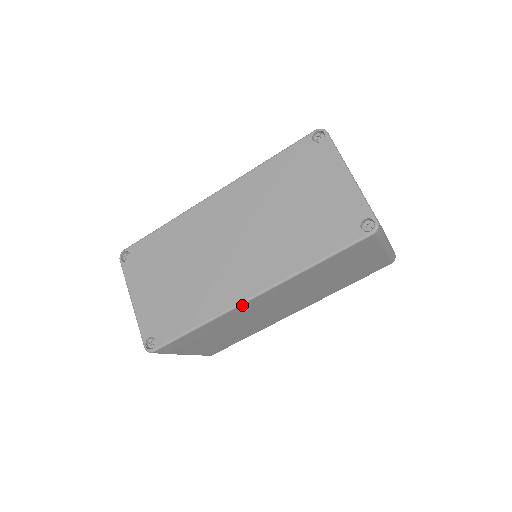
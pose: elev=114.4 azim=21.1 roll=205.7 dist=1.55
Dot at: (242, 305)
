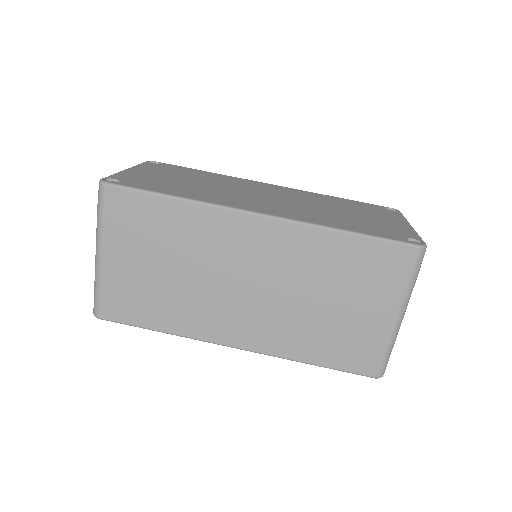
Dot at: (239, 213)
